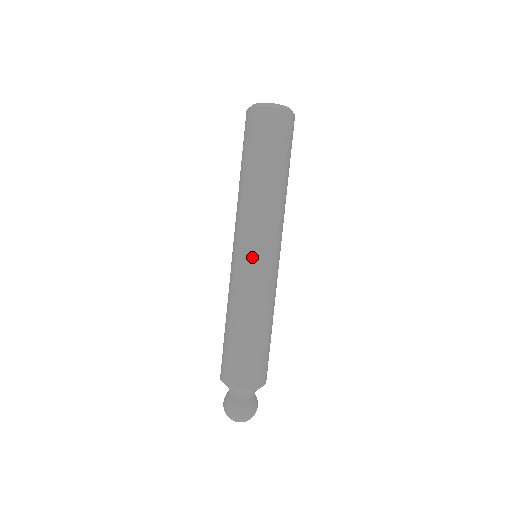
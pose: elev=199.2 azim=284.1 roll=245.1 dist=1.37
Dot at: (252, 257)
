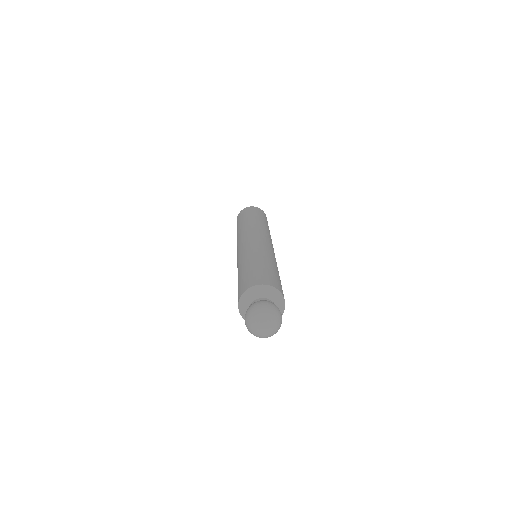
Dot at: (269, 243)
